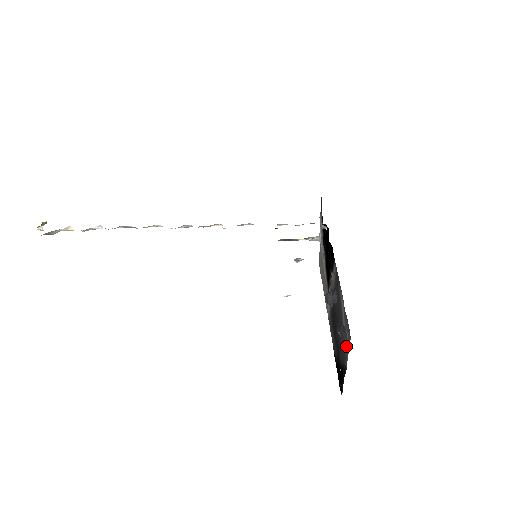
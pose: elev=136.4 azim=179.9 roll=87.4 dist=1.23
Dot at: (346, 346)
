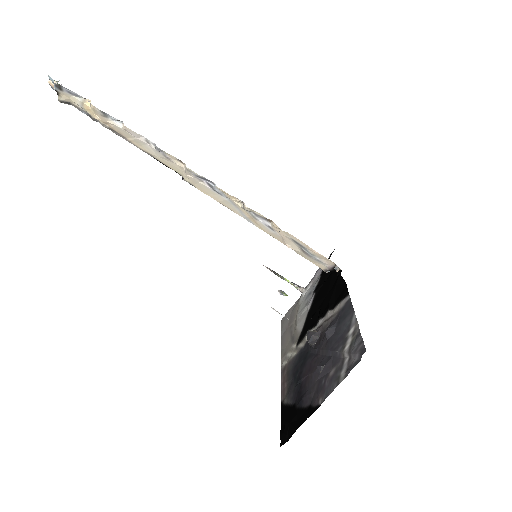
Dot at: (335, 378)
